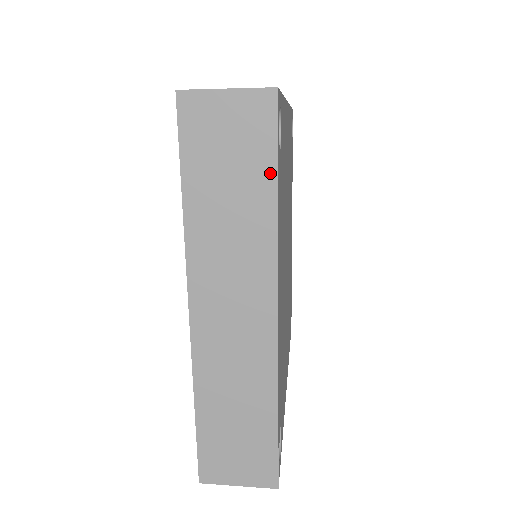
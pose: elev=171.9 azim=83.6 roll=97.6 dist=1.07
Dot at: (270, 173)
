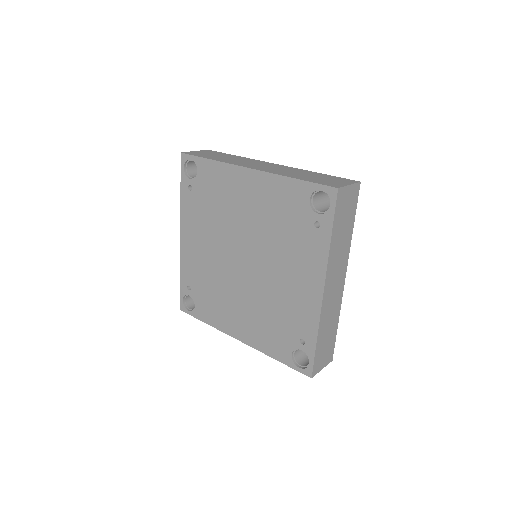
Dot at: (353, 218)
